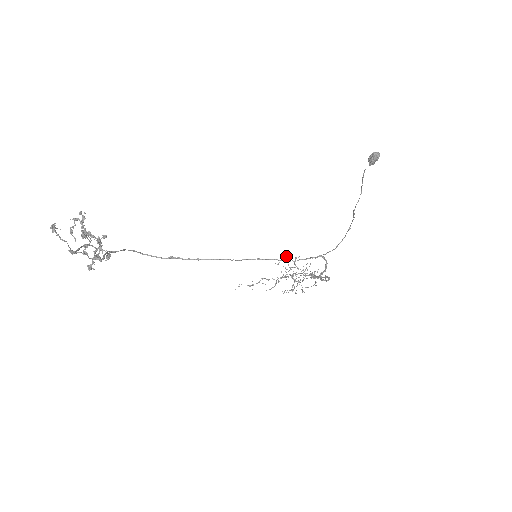
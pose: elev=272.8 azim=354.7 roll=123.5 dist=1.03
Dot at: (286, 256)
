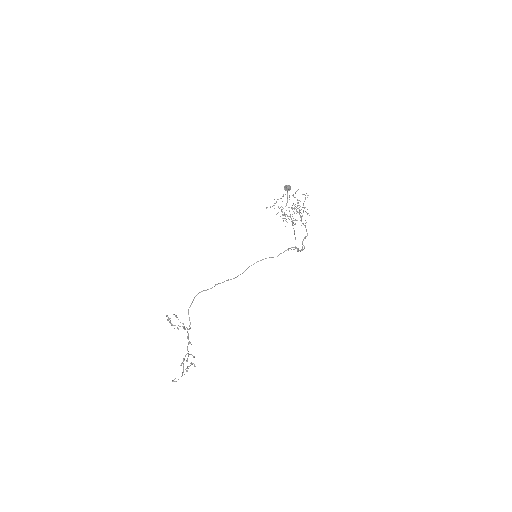
Dot at: occluded
